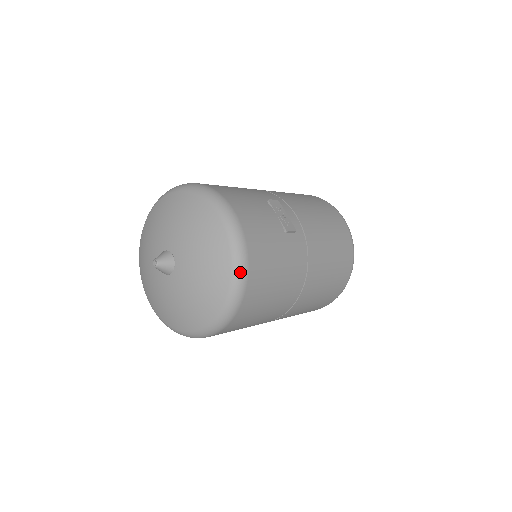
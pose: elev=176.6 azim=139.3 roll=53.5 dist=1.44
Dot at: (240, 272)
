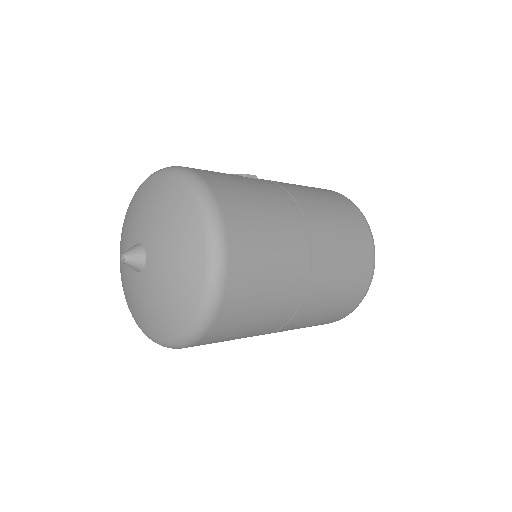
Dot at: (200, 189)
